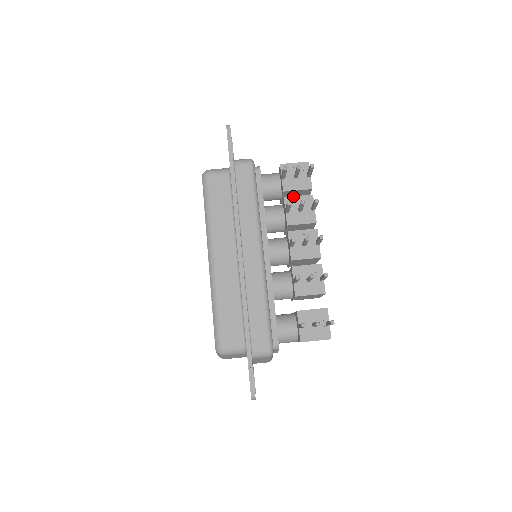
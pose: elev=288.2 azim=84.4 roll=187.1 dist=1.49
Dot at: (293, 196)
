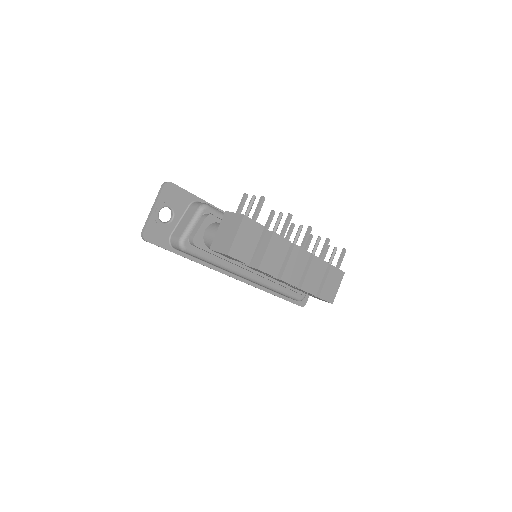
Dot at: occluded
